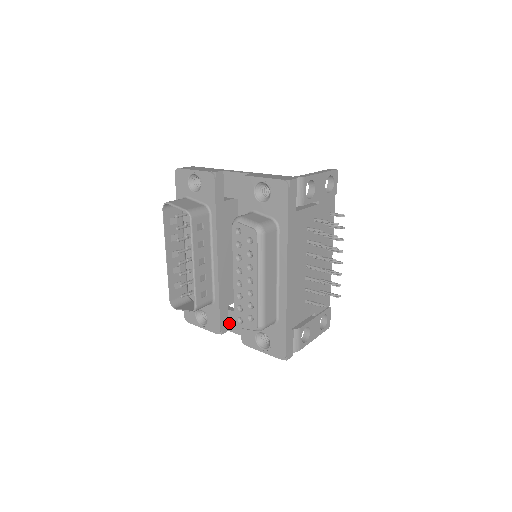
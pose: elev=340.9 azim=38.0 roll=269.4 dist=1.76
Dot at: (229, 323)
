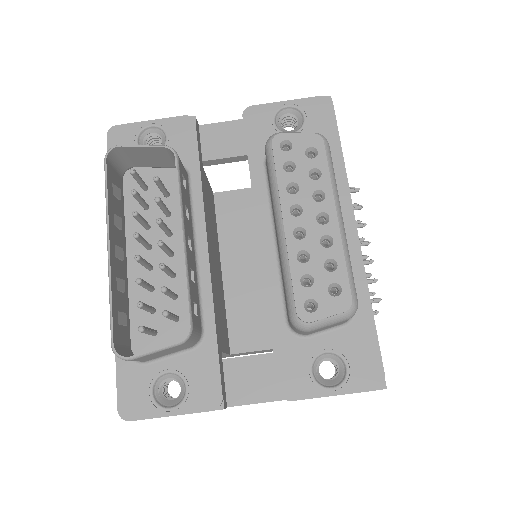
Dot at: (227, 388)
